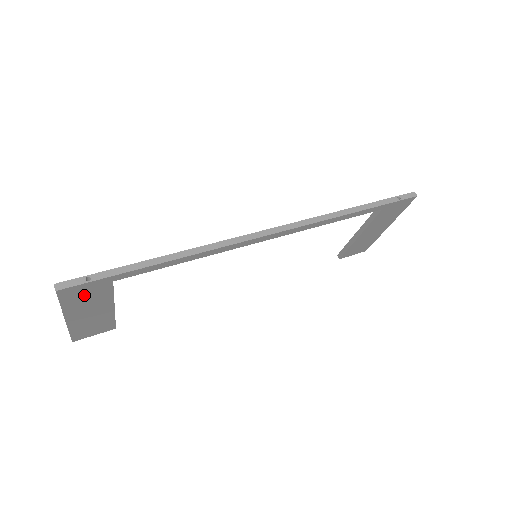
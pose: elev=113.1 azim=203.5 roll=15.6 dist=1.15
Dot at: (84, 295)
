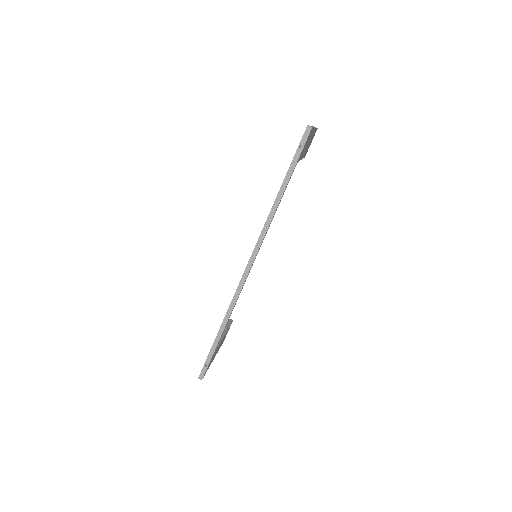
Dot at: occluded
